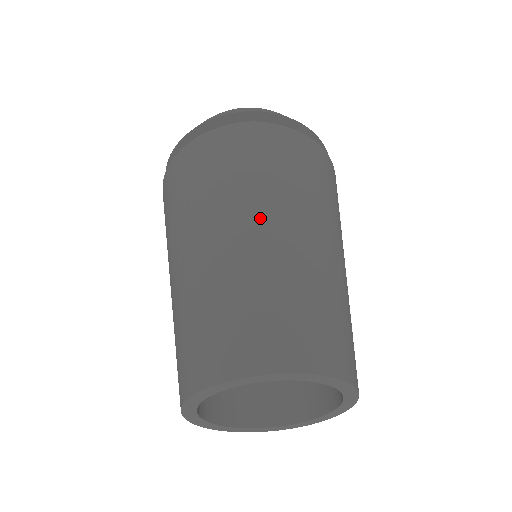
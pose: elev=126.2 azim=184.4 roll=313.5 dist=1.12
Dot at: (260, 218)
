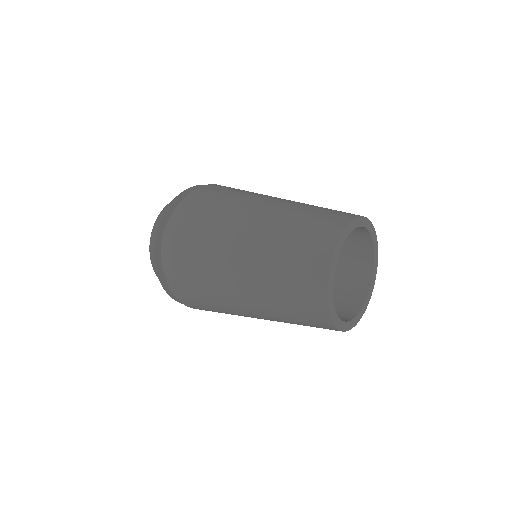
Dot at: occluded
